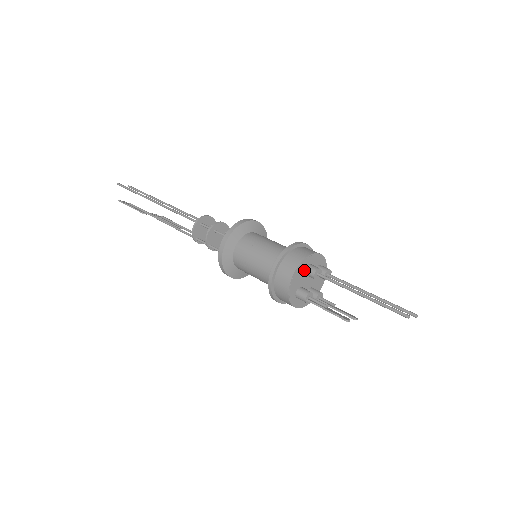
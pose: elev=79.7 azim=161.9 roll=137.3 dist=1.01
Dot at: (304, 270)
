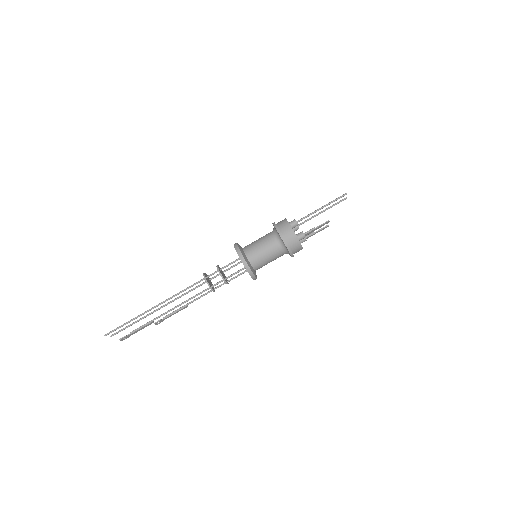
Dot at: occluded
